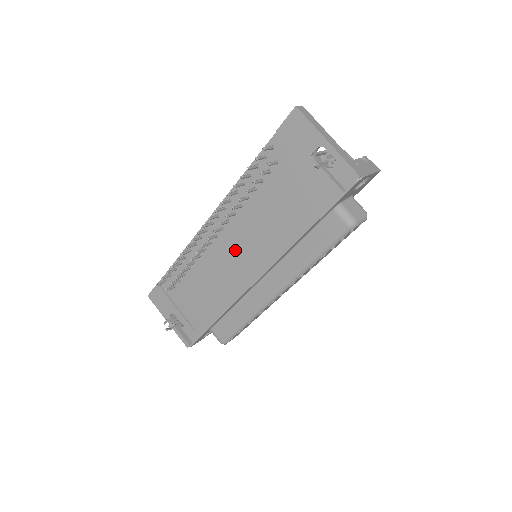
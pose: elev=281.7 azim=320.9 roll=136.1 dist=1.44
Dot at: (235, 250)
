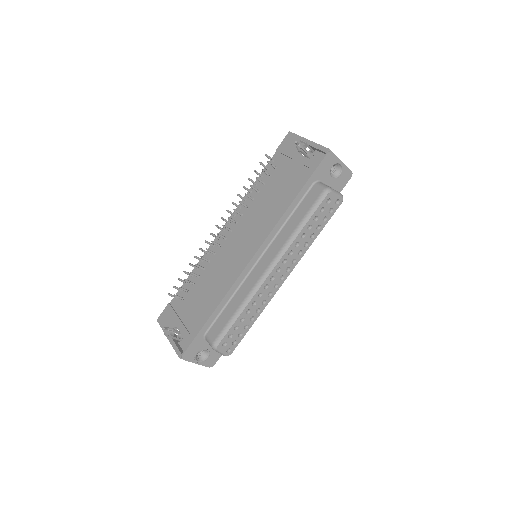
Dot at: (238, 242)
